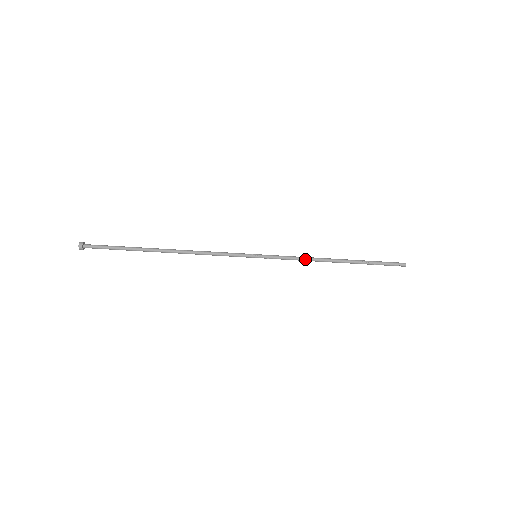
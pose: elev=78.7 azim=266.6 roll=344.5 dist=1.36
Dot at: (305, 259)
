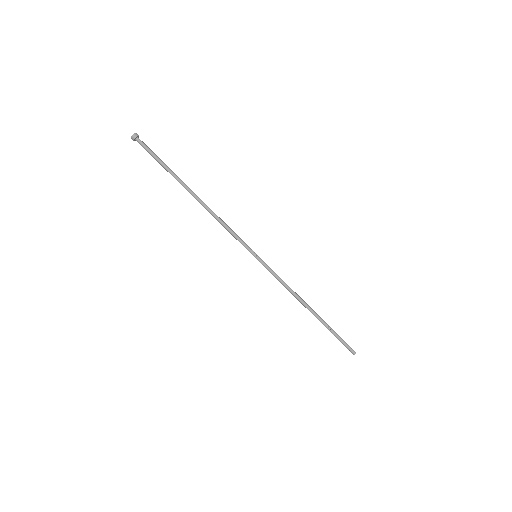
Dot at: (289, 289)
